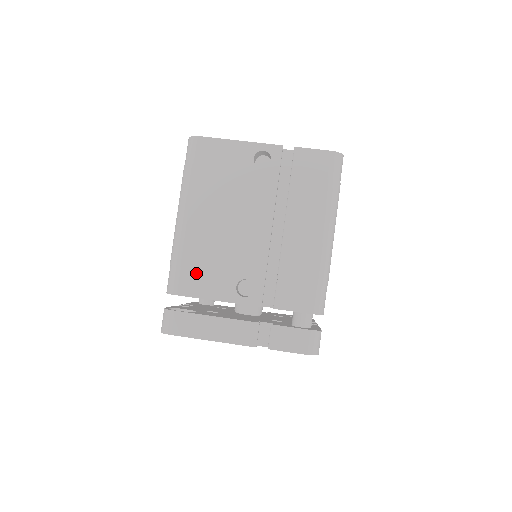
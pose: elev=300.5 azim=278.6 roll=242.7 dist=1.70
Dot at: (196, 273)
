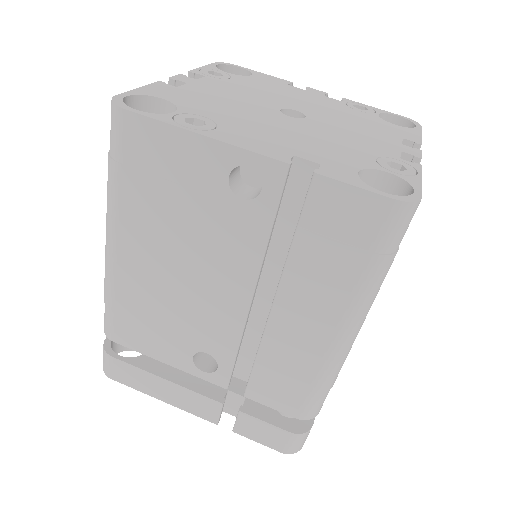
Dot at: (136, 325)
